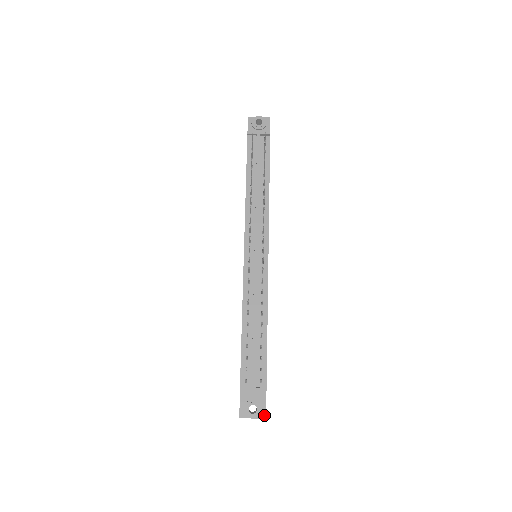
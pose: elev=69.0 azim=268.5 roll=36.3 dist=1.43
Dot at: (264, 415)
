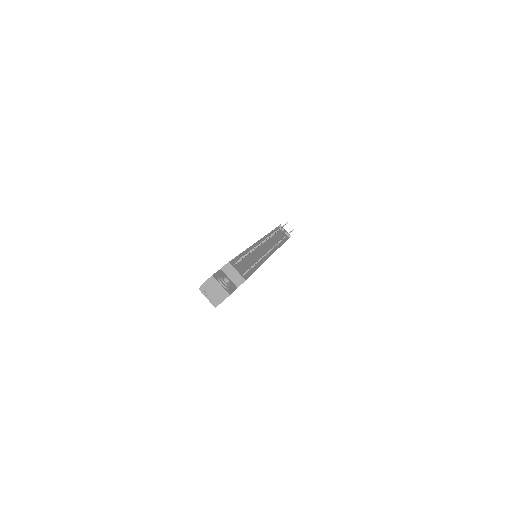
Dot at: (230, 293)
